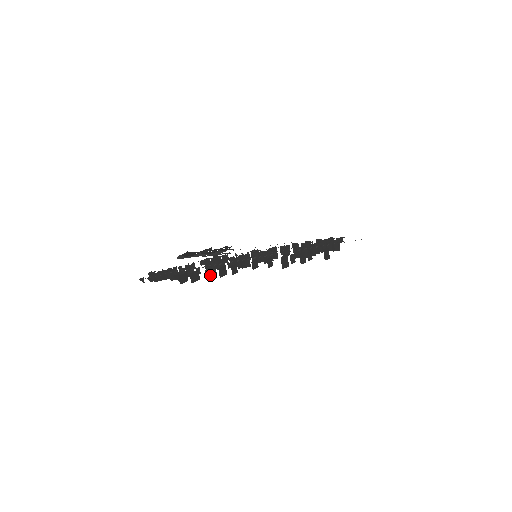
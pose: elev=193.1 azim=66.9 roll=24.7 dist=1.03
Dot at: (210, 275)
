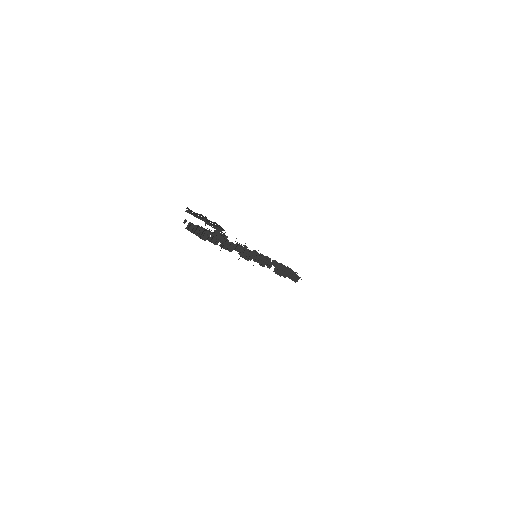
Dot at: occluded
